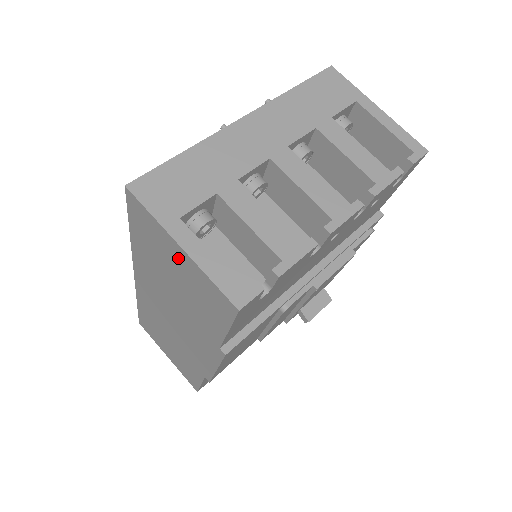
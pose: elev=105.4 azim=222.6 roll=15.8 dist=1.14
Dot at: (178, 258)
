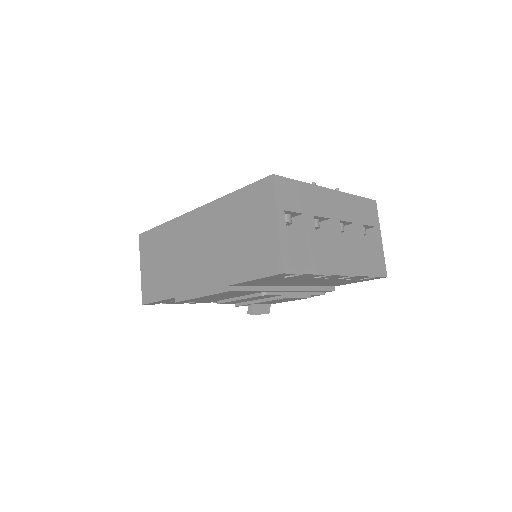
Dot at: (266, 226)
